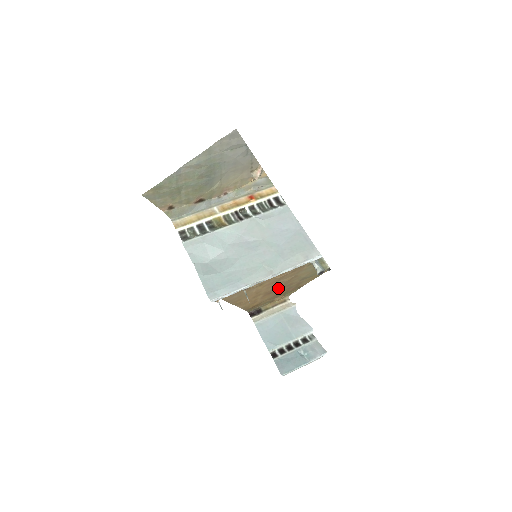
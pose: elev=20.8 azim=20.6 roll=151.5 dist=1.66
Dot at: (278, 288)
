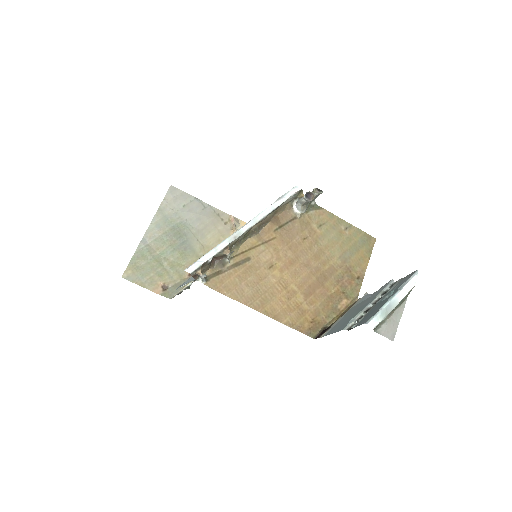
Dot at: (315, 278)
